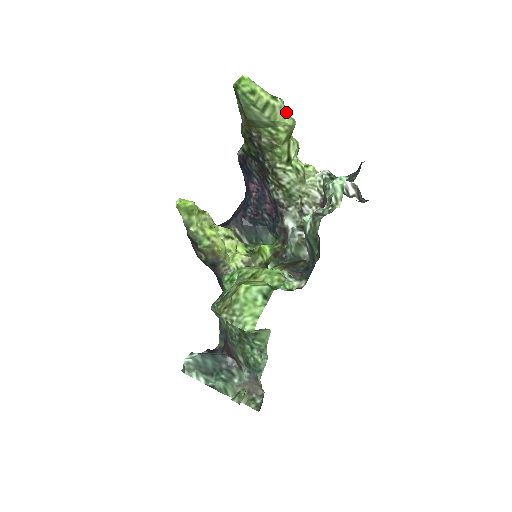
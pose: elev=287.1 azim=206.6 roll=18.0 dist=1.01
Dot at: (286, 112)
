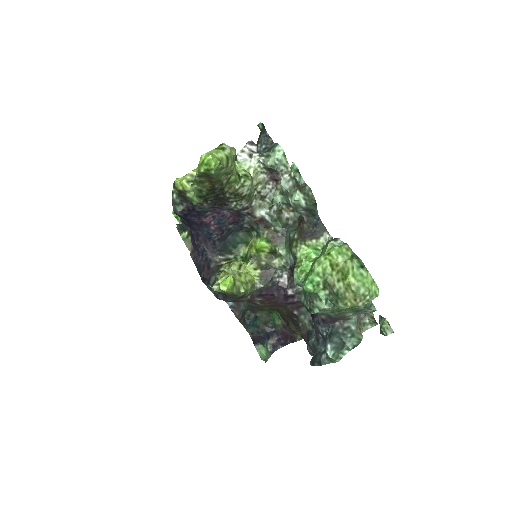
Dot at: occluded
